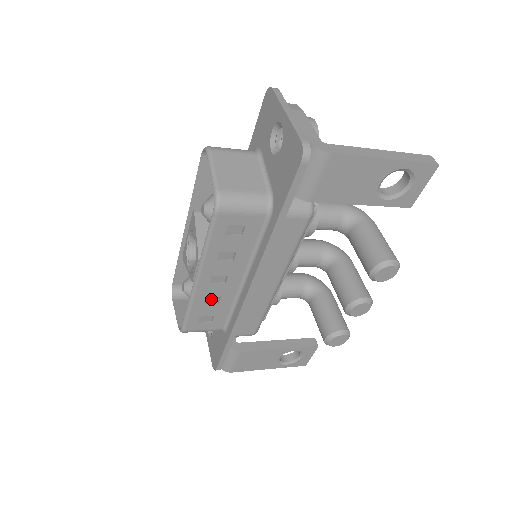
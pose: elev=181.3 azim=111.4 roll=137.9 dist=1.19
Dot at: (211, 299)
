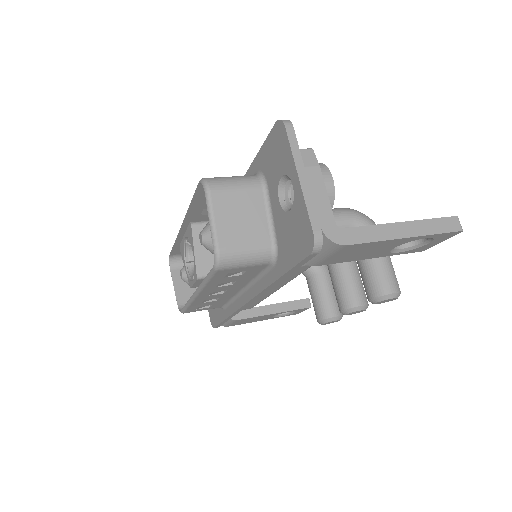
Dot at: (210, 299)
